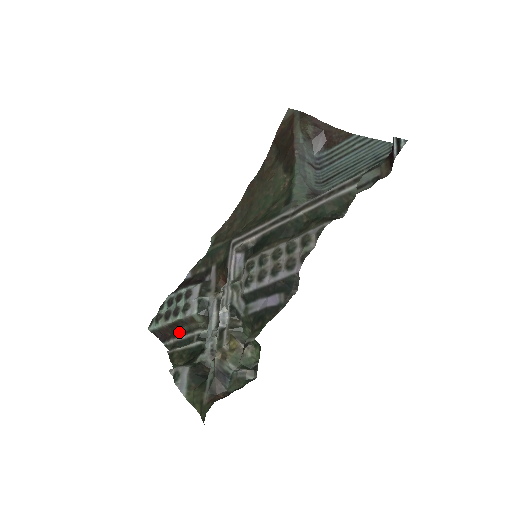
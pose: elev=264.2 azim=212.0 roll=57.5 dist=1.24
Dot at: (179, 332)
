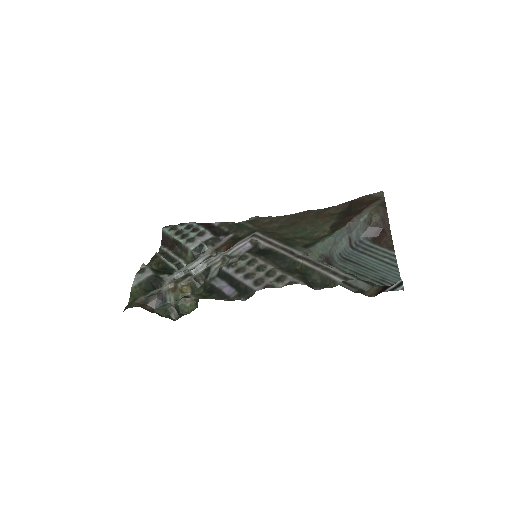
Dot at: (174, 249)
